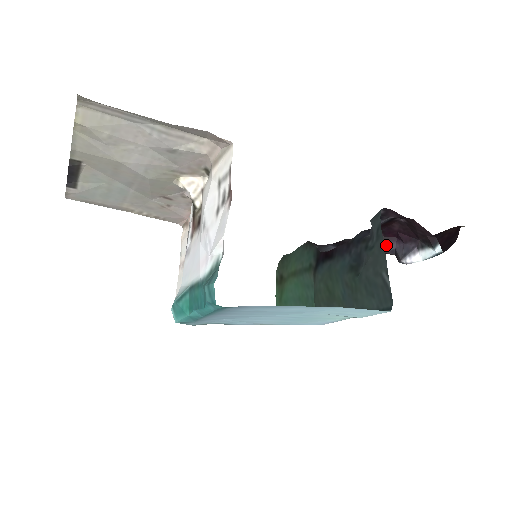
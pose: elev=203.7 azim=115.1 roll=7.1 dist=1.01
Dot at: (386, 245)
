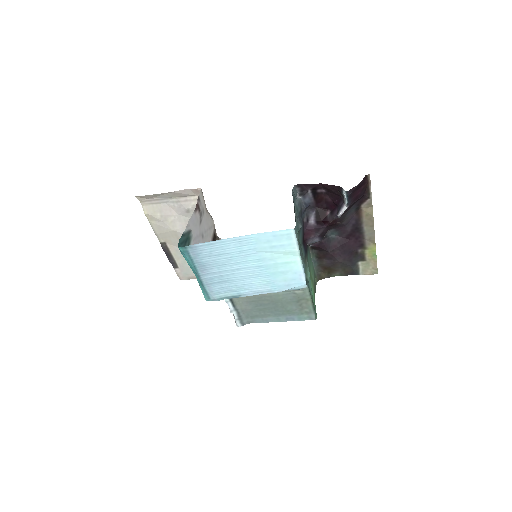
Dot at: (333, 215)
